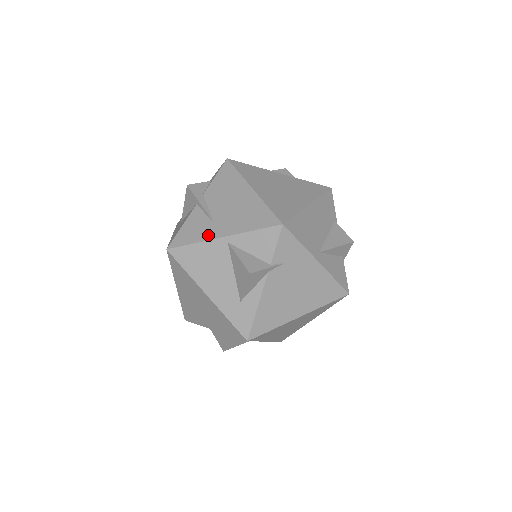
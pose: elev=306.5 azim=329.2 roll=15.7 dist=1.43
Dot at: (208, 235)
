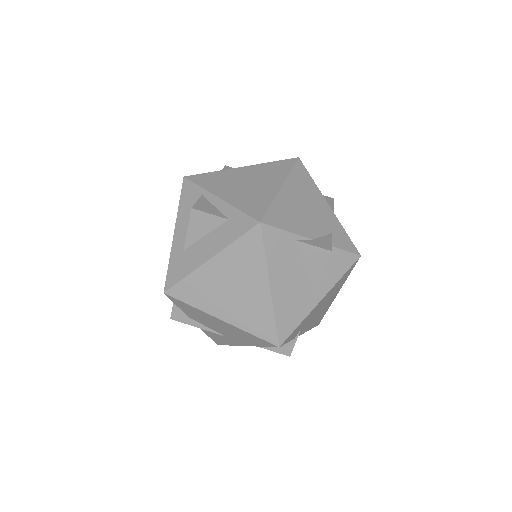
Dot at: (233, 343)
